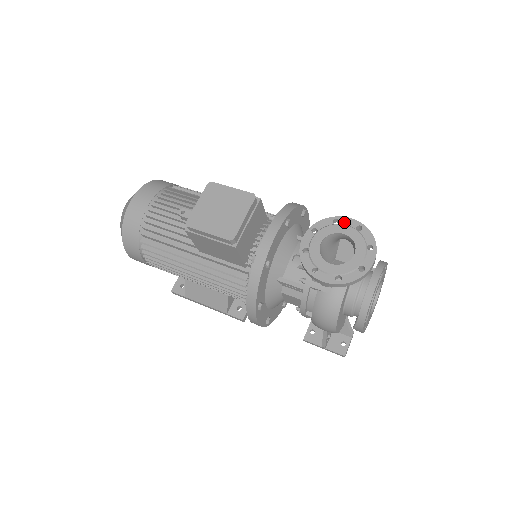
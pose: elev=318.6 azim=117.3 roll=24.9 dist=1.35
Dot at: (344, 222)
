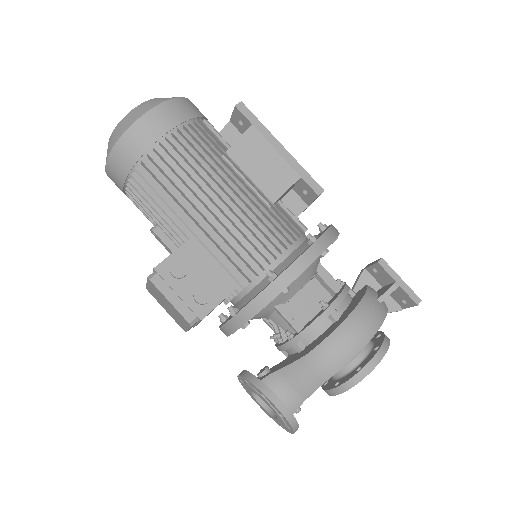
Dot at: (270, 403)
